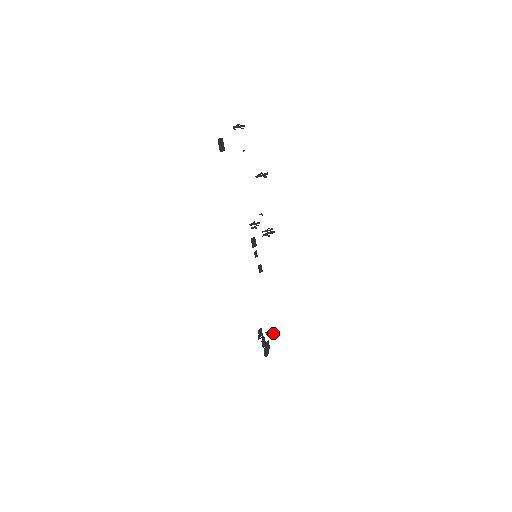
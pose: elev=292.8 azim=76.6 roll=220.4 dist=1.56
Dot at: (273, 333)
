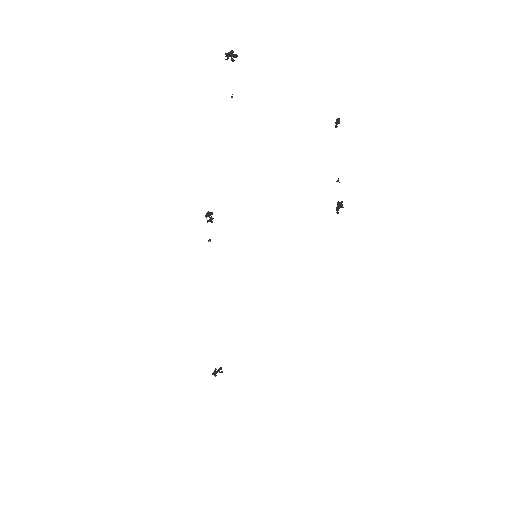
Dot at: (221, 371)
